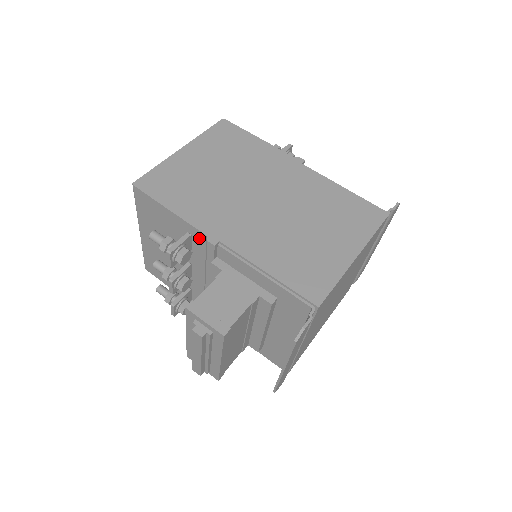
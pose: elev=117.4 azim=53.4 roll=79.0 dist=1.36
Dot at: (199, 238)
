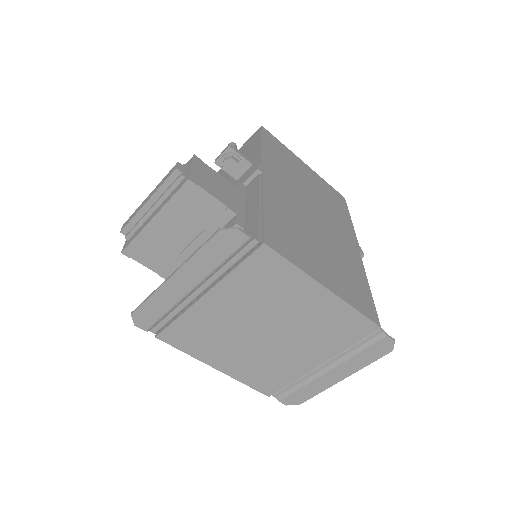
Dot at: occluded
